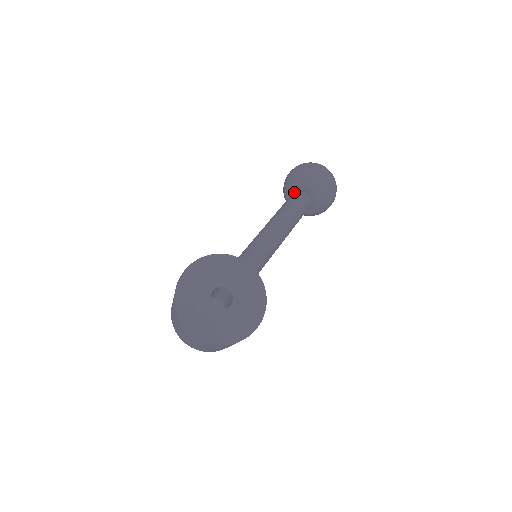
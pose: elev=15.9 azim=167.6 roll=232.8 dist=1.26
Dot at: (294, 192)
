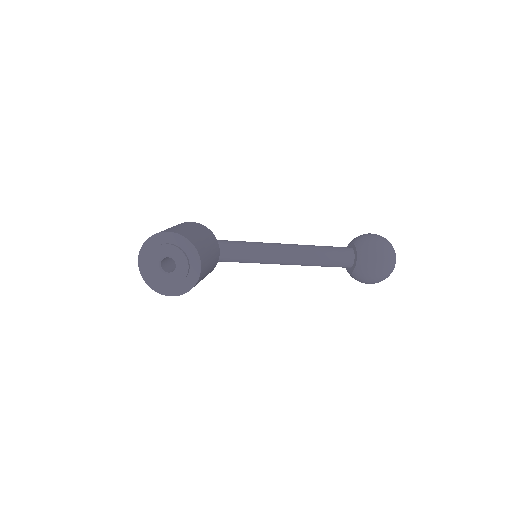
Dot at: (352, 249)
